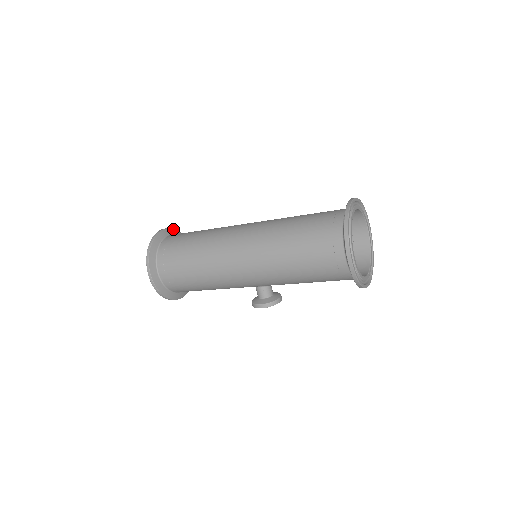
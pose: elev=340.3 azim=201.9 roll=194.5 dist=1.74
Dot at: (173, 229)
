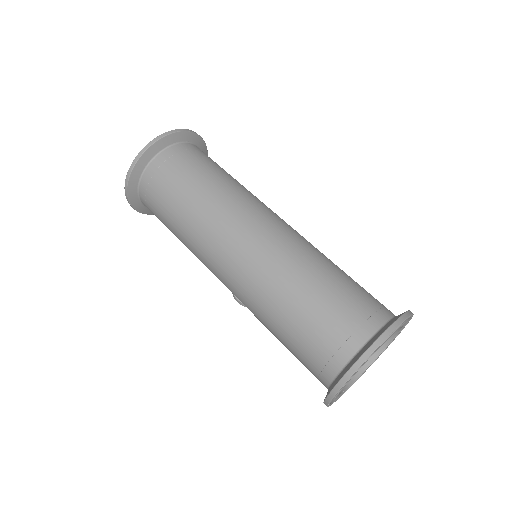
Dot at: (183, 132)
